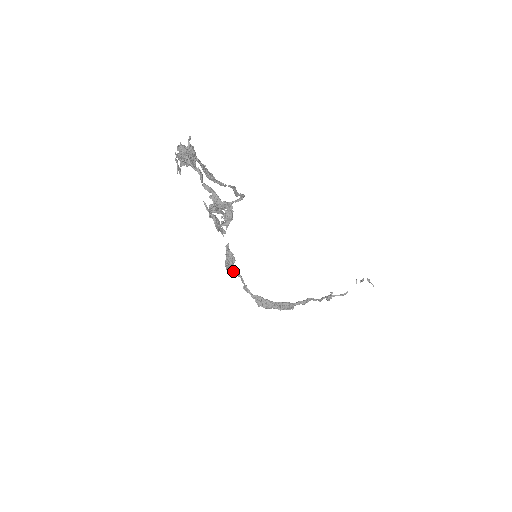
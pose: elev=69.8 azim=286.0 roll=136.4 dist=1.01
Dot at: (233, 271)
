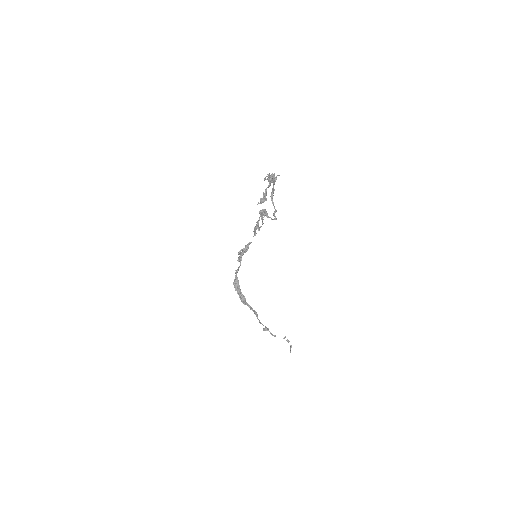
Dot at: (240, 259)
